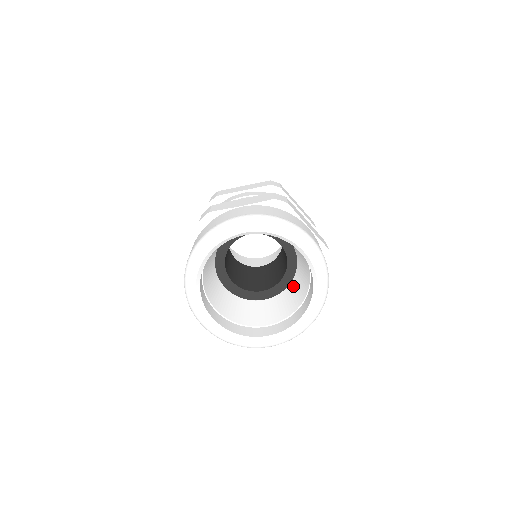
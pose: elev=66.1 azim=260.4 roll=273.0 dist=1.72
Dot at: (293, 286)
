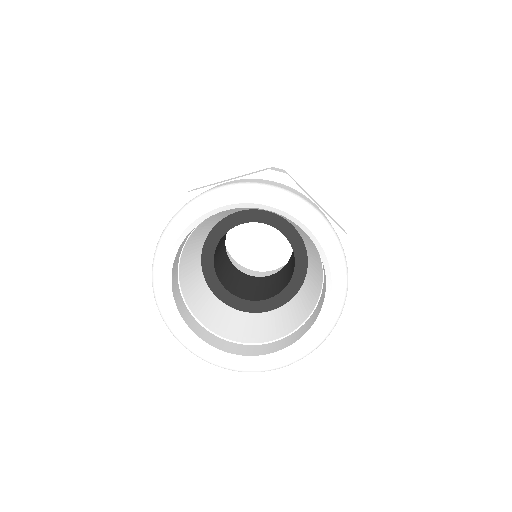
Dot at: (304, 290)
